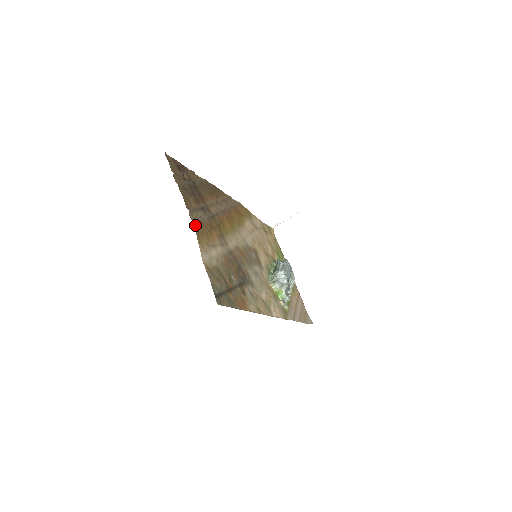
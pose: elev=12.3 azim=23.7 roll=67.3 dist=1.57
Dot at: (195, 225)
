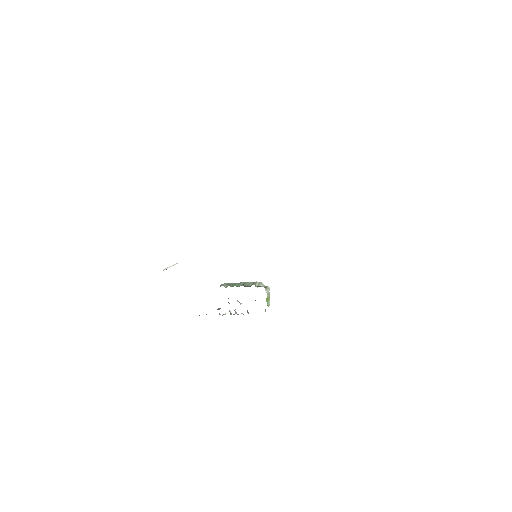
Dot at: occluded
